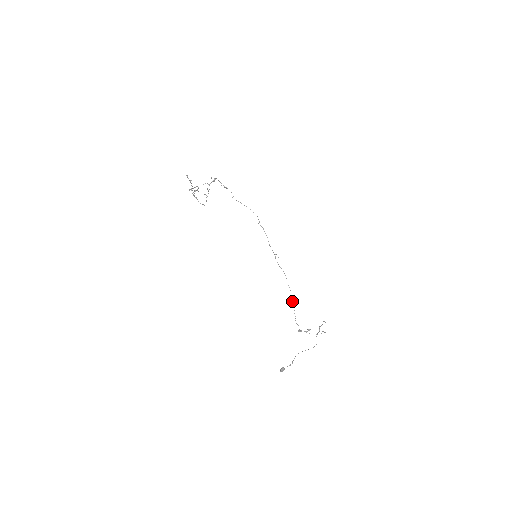
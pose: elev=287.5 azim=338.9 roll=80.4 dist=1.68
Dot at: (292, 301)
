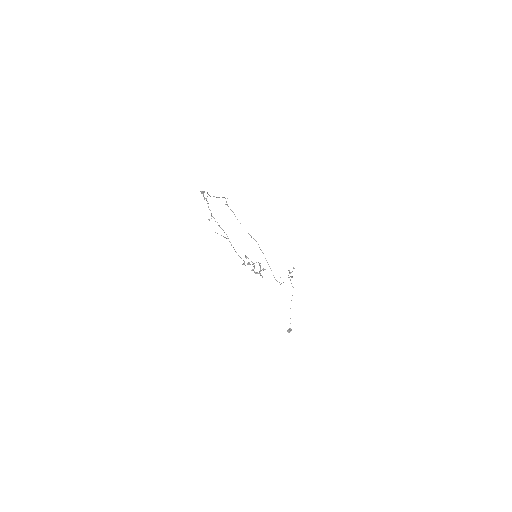
Dot at: occluded
